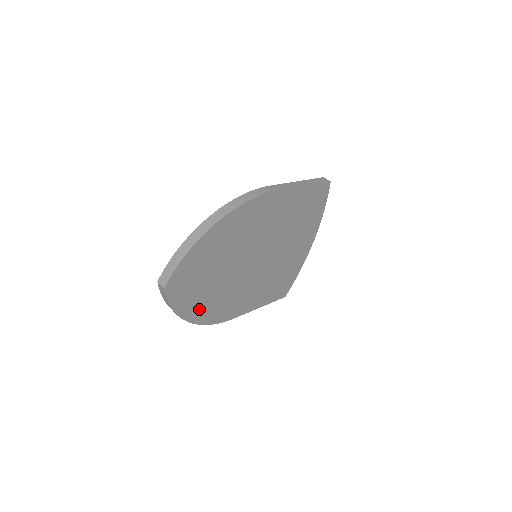
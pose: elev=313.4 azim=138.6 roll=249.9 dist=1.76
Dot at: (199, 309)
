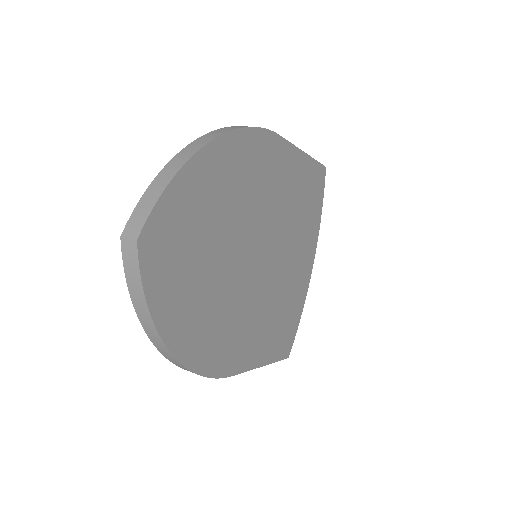
Dot at: (187, 328)
